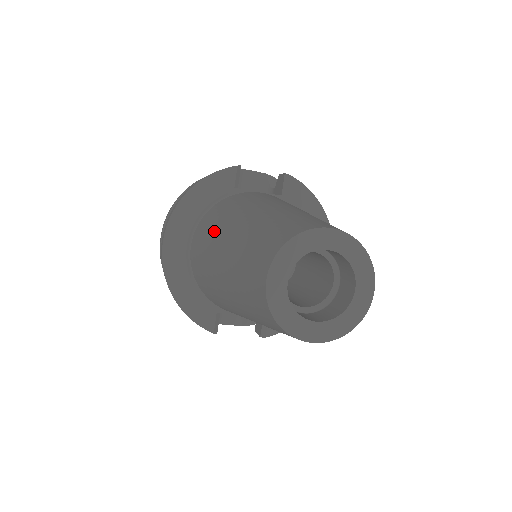
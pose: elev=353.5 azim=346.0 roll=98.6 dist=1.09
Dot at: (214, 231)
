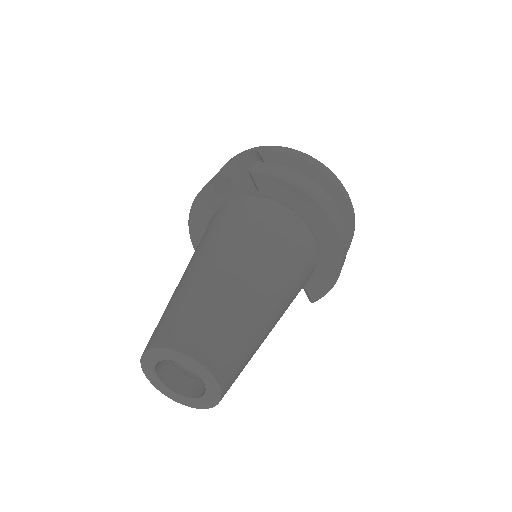
Dot at: occluded
